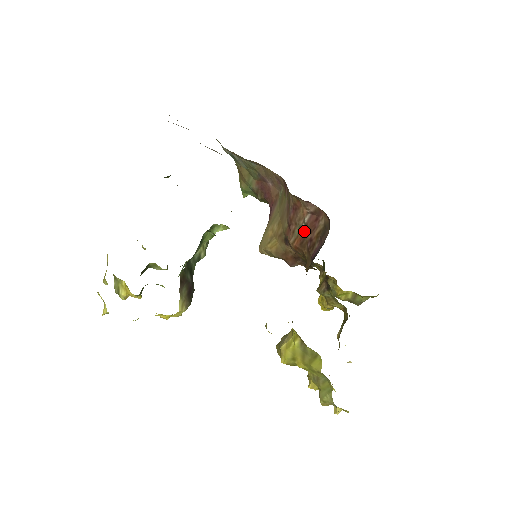
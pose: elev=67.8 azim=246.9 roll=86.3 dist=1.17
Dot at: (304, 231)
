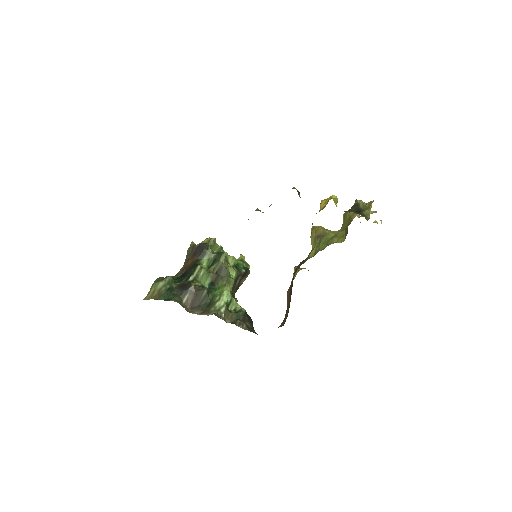
Dot at: occluded
